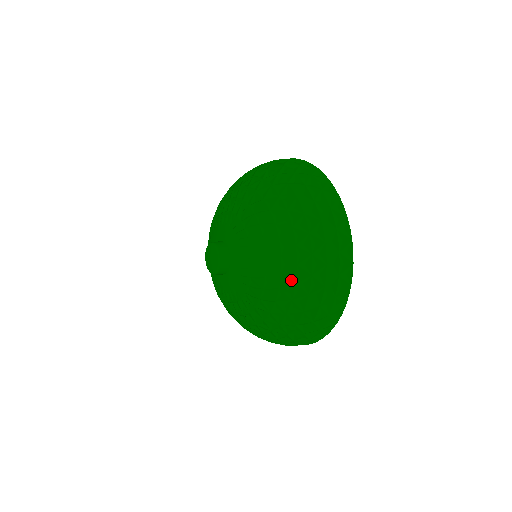
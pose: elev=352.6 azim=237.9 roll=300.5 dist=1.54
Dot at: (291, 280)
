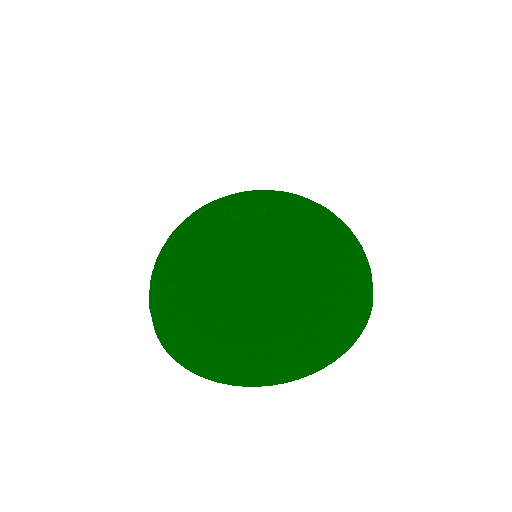
Dot at: (347, 258)
